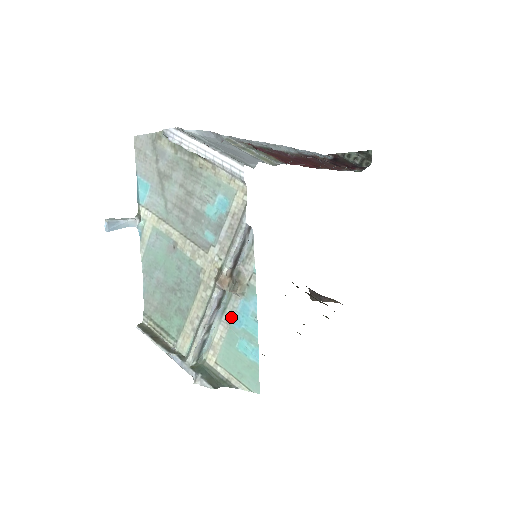
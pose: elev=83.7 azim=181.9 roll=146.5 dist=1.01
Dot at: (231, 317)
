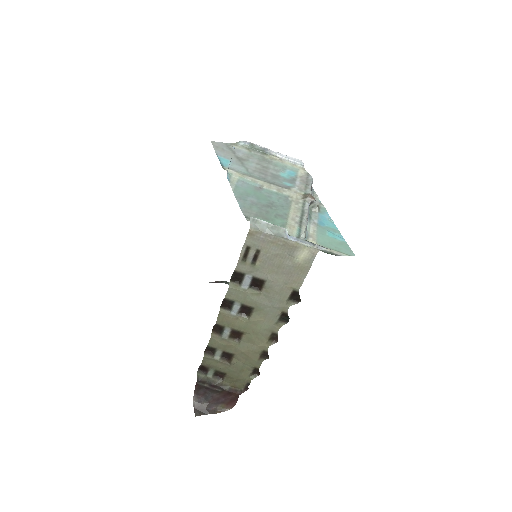
Dot at: (316, 221)
